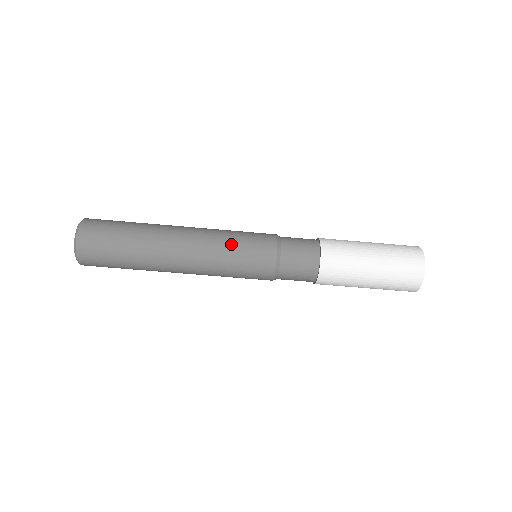
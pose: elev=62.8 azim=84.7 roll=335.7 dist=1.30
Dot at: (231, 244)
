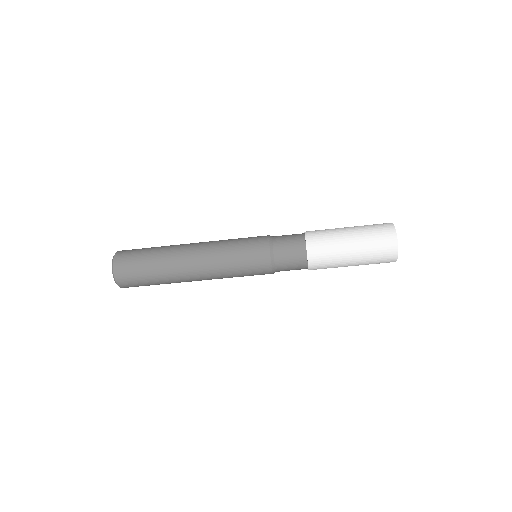
Dot at: (232, 246)
